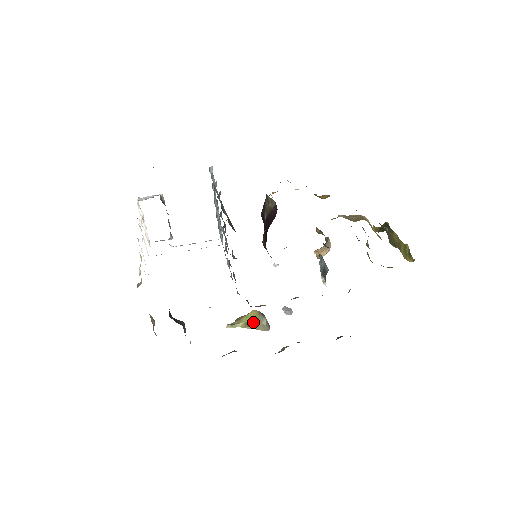
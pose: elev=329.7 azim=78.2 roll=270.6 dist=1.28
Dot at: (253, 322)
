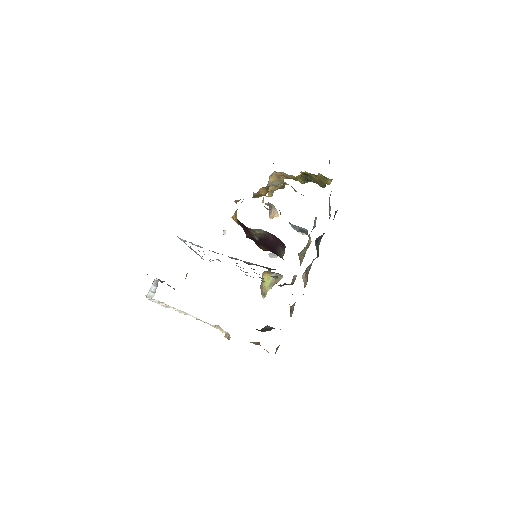
Dot at: (272, 282)
